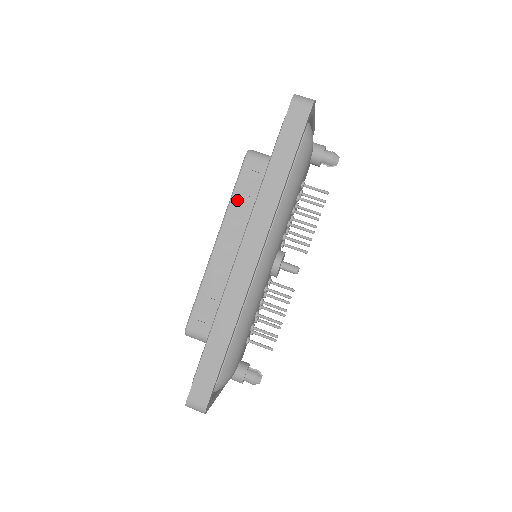
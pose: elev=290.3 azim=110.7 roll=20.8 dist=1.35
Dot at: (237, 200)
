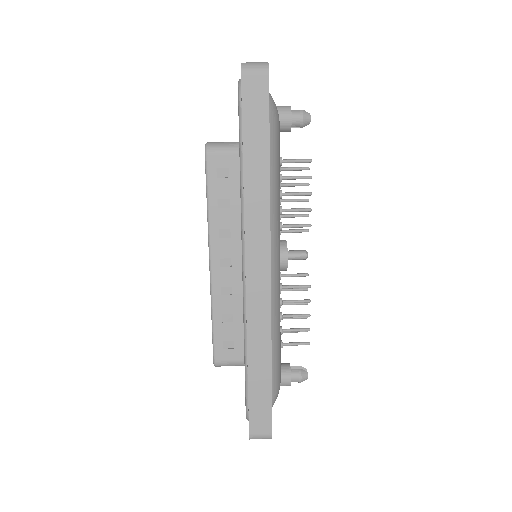
Dot at: (216, 208)
